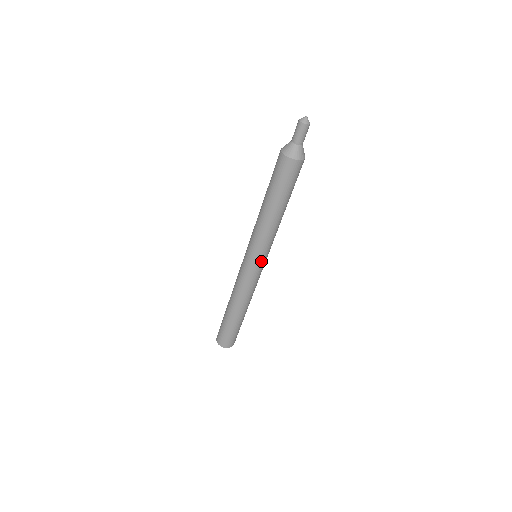
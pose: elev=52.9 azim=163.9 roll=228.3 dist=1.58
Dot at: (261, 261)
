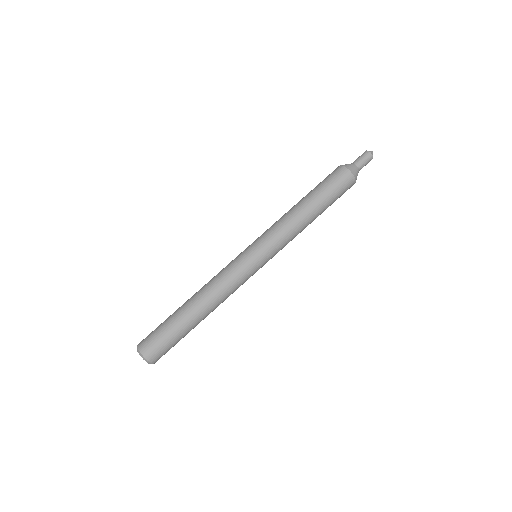
Dot at: (257, 251)
